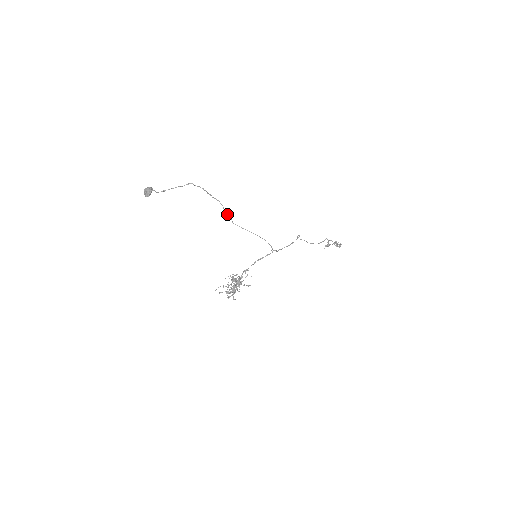
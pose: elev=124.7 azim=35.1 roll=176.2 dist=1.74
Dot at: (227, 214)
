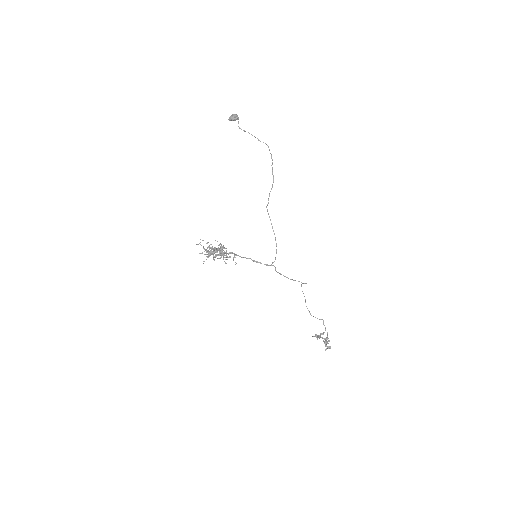
Dot at: (269, 196)
